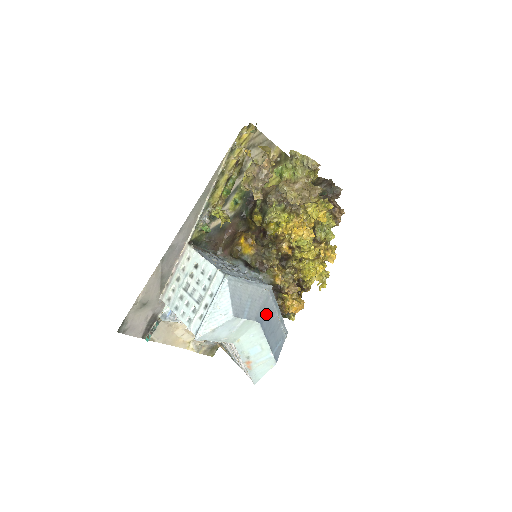
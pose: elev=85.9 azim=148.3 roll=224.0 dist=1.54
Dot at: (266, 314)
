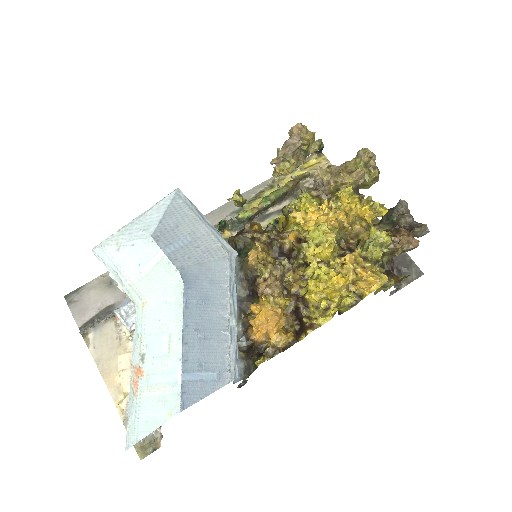
Dot at: (205, 285)
